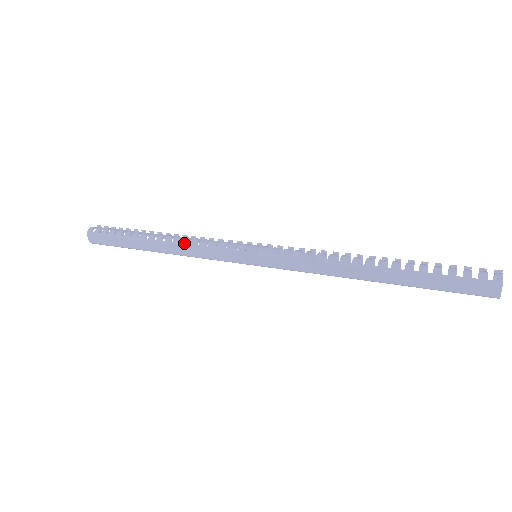
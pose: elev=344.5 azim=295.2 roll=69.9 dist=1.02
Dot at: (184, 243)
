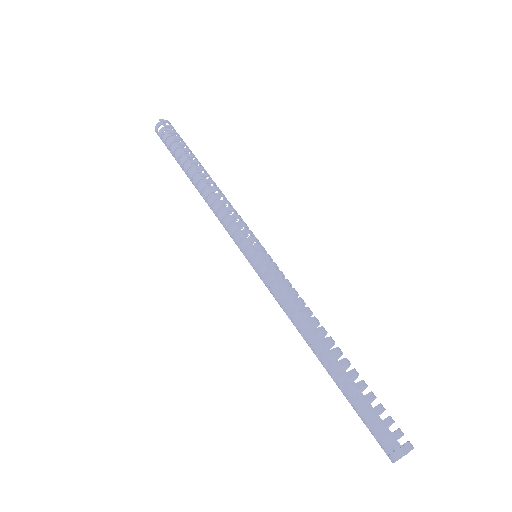
Dot at: occluded
